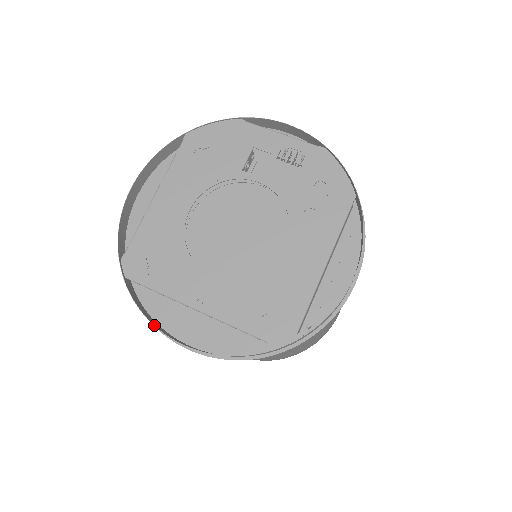
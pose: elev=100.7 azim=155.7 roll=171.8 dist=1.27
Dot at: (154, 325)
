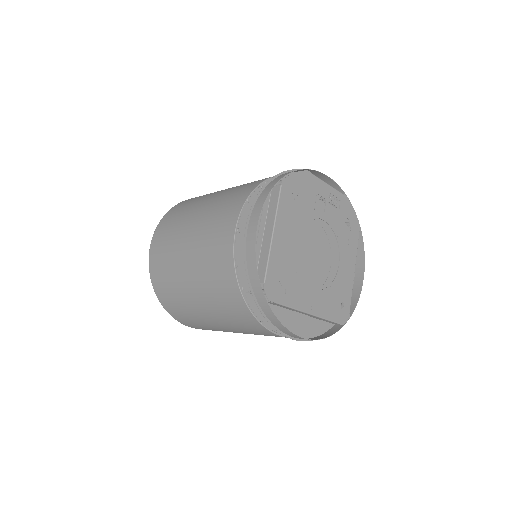
Dot at: (290, 331)
